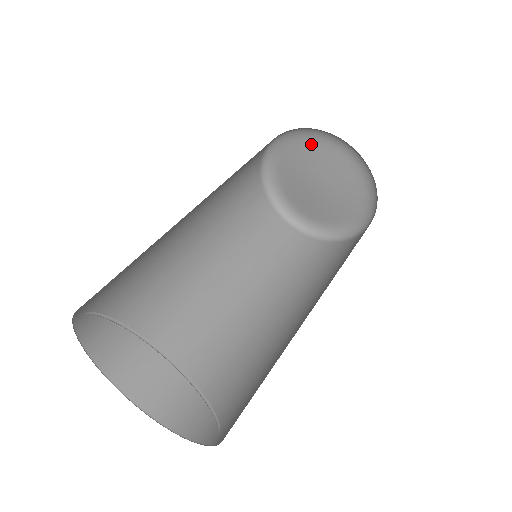
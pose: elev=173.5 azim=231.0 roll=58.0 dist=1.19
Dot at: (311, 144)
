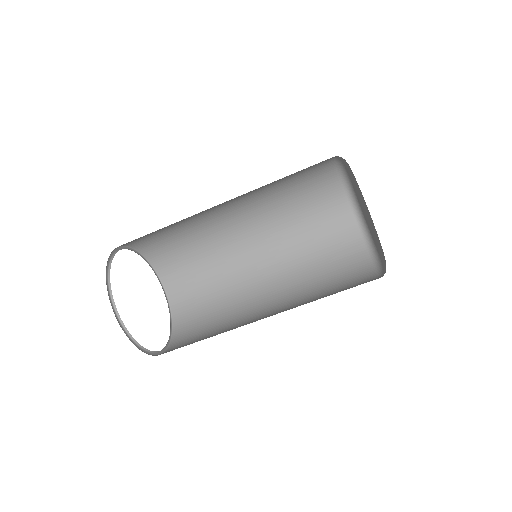
Dot at: (361, 194)
